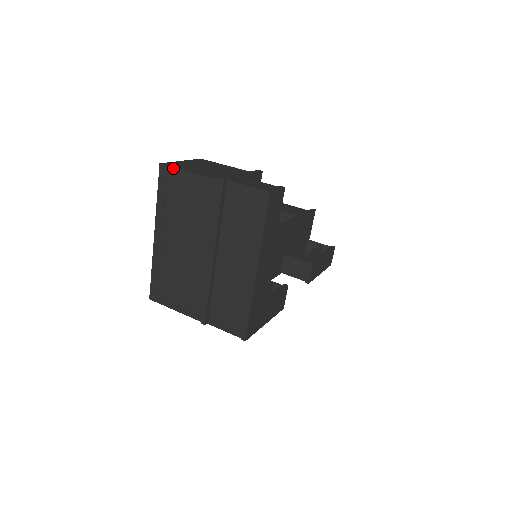
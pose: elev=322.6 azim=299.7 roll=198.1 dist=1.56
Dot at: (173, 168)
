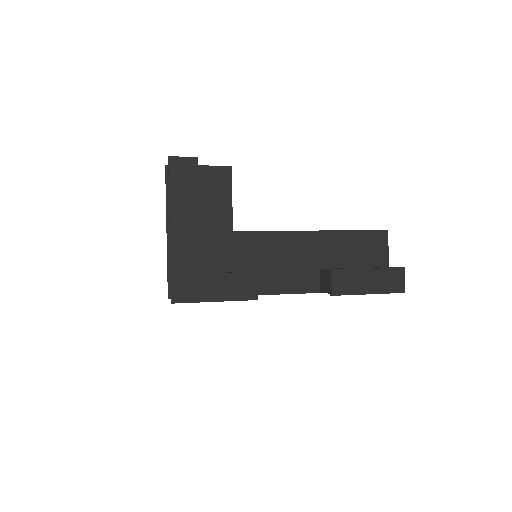
Dot at: occluded
